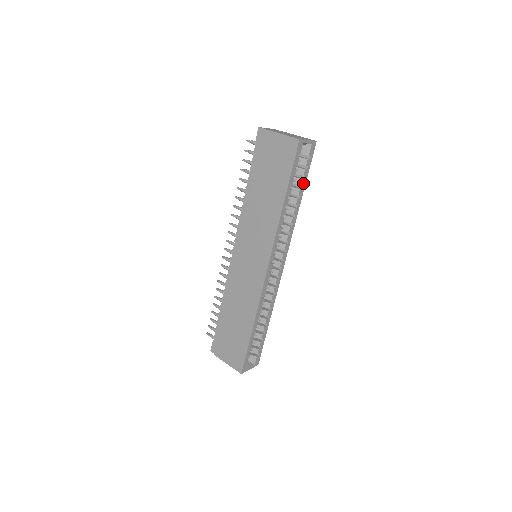
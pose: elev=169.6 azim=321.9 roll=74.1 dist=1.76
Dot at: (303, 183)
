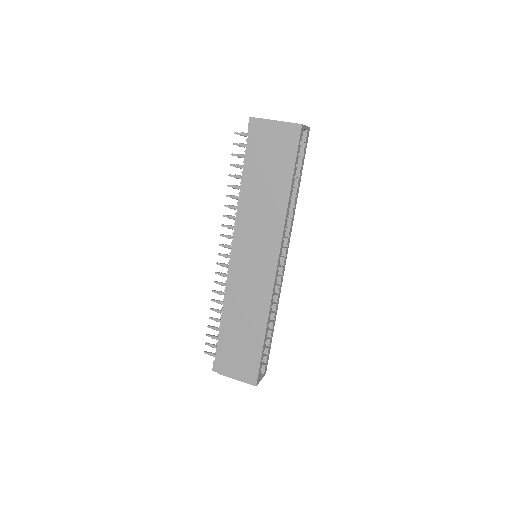
Dot at: (301, 172)
